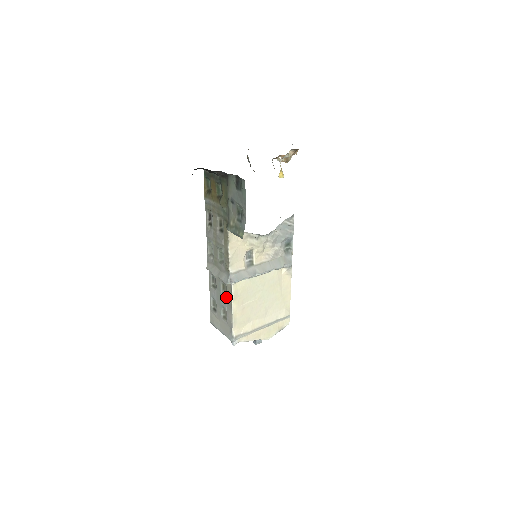
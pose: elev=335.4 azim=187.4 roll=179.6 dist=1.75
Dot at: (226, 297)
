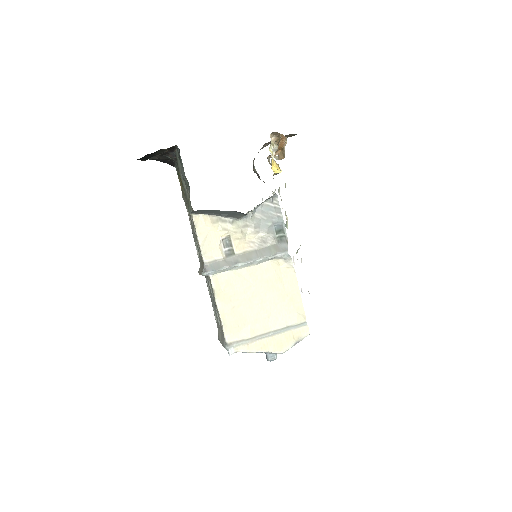
Dot at: (213, 296)
